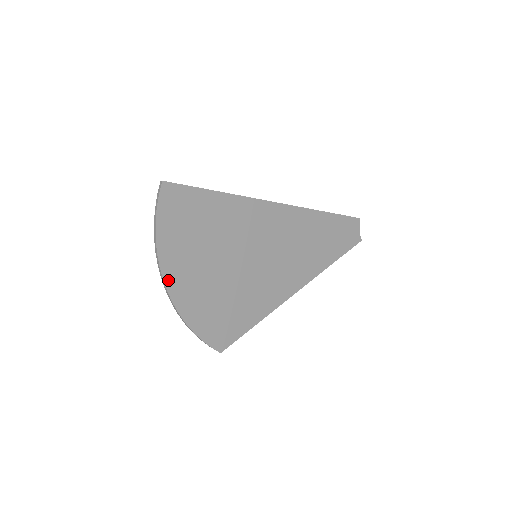
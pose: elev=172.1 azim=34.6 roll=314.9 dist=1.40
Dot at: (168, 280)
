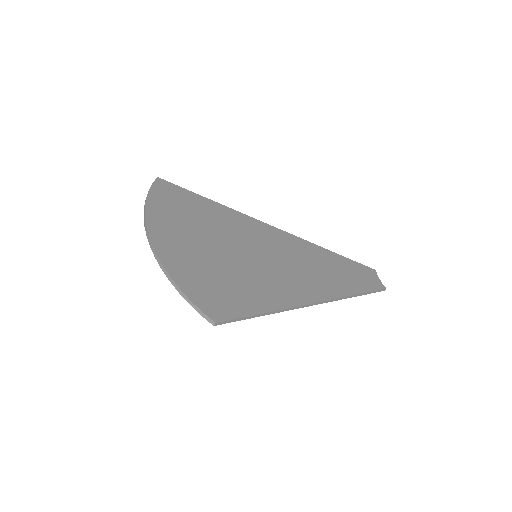
Dot at: (153, 235)
